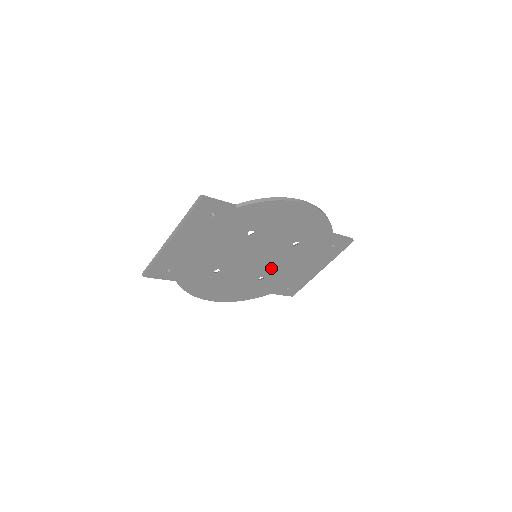
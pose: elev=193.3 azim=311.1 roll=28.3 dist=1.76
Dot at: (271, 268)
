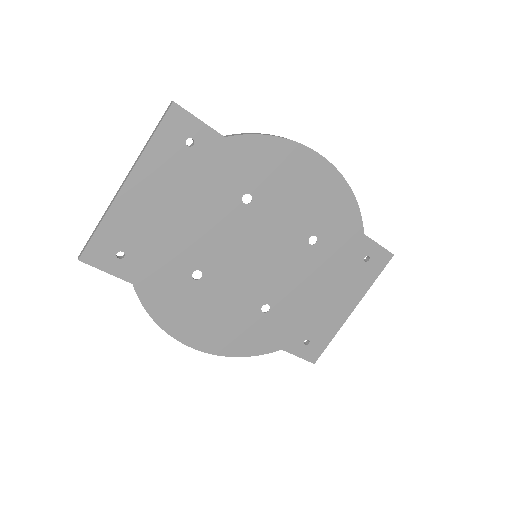
Dot at: (279, 288)
